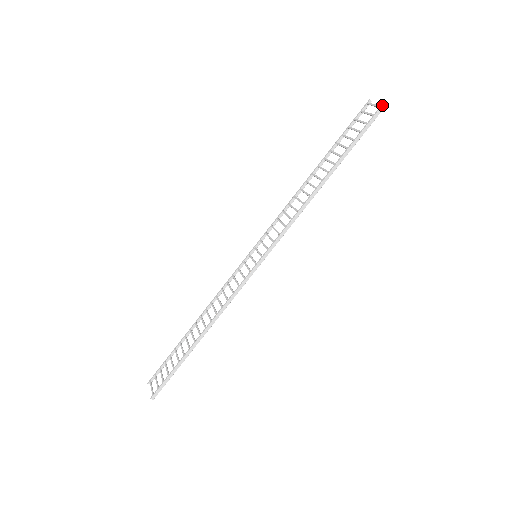
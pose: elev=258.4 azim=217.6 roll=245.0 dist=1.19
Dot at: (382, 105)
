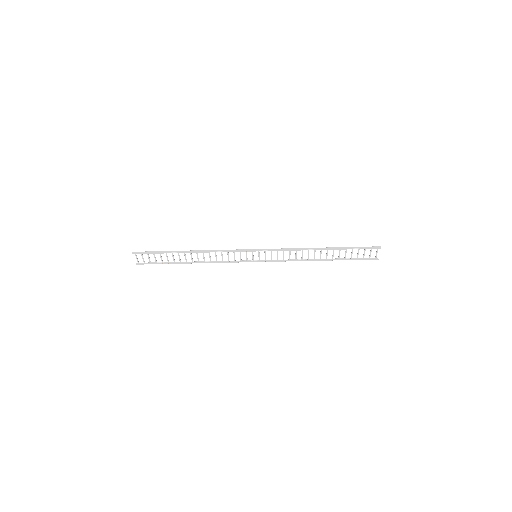
Dot at: occluded
